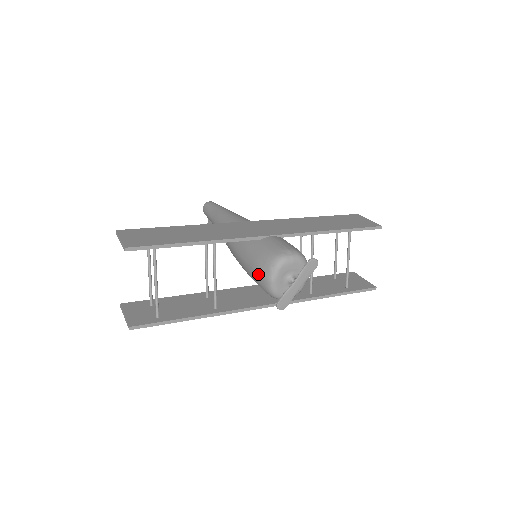
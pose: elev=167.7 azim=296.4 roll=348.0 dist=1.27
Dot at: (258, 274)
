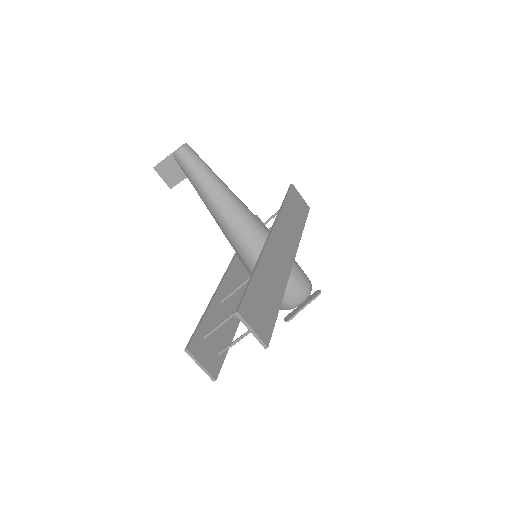
Dot at: (285, 301)
